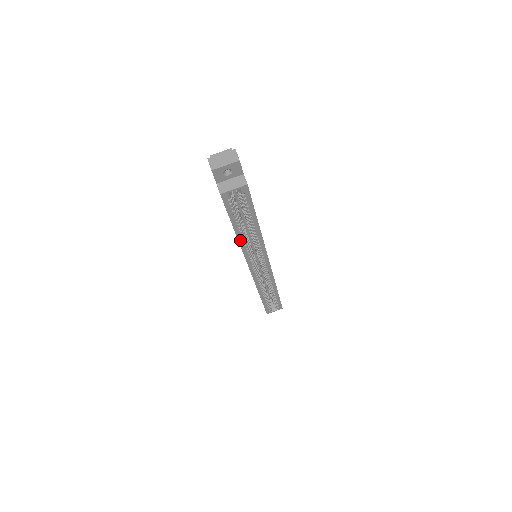
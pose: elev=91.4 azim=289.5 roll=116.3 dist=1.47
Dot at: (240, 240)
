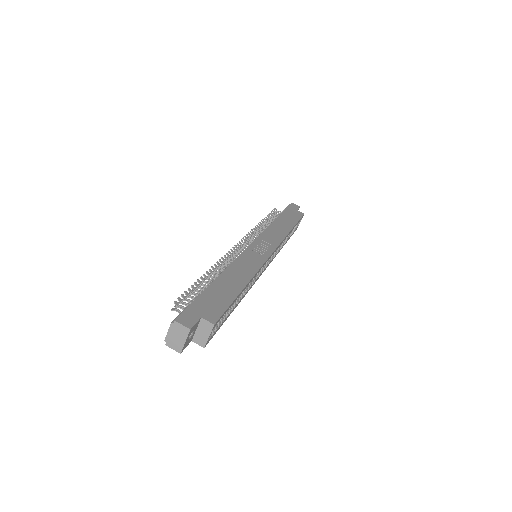
Dot at: (241, 299)
